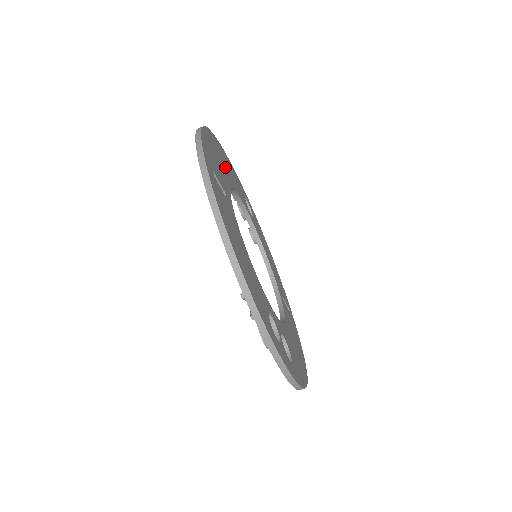
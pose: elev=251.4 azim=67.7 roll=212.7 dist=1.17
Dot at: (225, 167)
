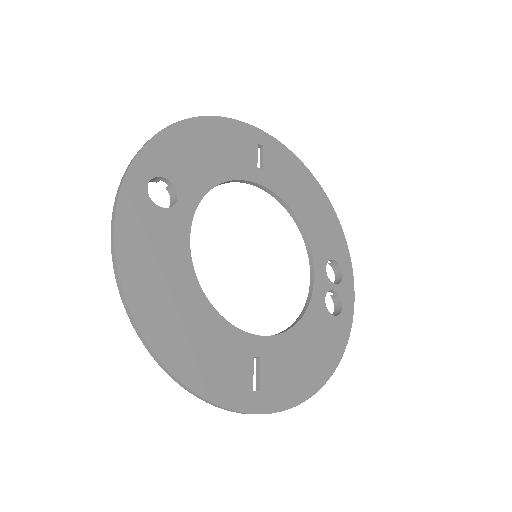
Dot at: (179, 304)
